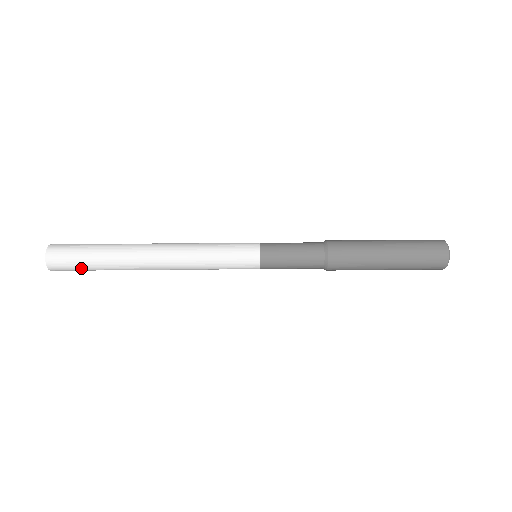
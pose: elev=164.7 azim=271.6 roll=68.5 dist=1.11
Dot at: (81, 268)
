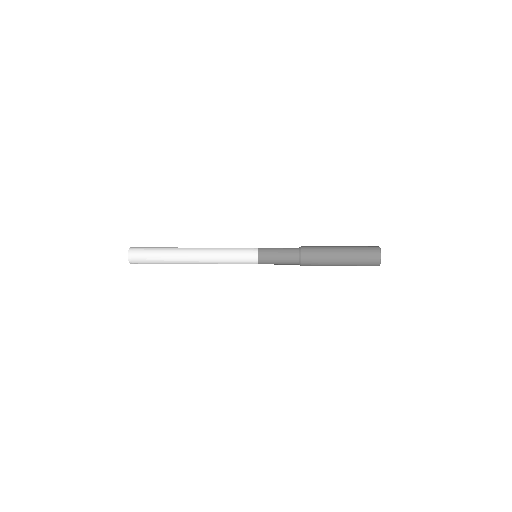
Dot at: (149, 263)
